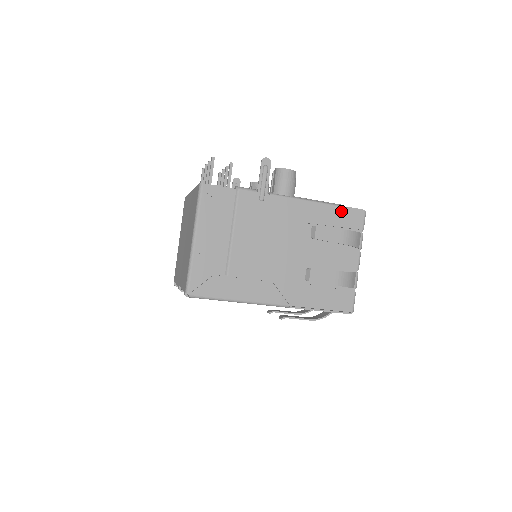
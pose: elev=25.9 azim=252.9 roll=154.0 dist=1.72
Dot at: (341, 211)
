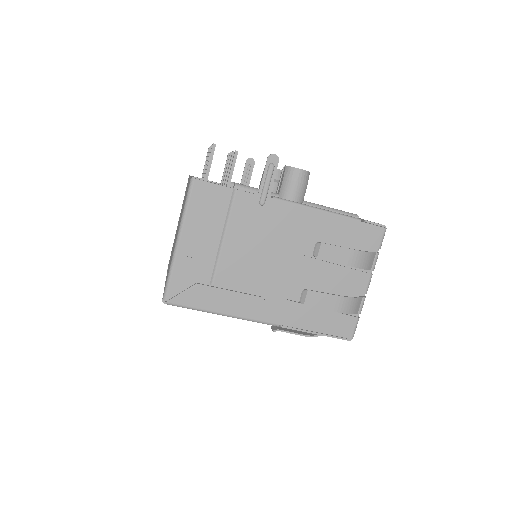
Dot at: (356, 225)
